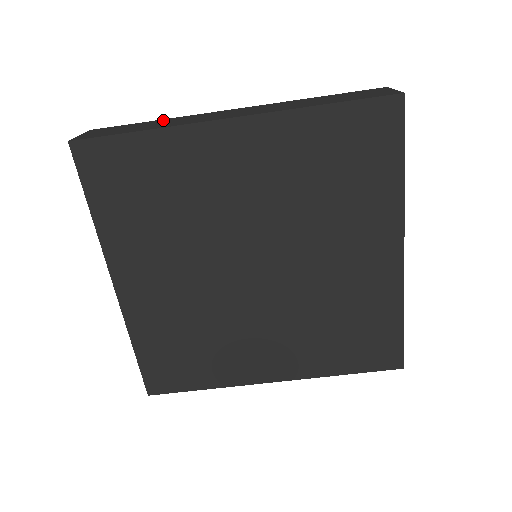
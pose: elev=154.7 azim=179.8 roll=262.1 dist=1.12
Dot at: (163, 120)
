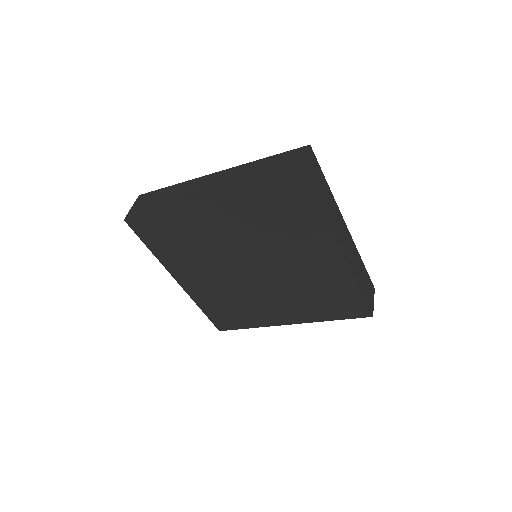
Dot at: (174, 188)
